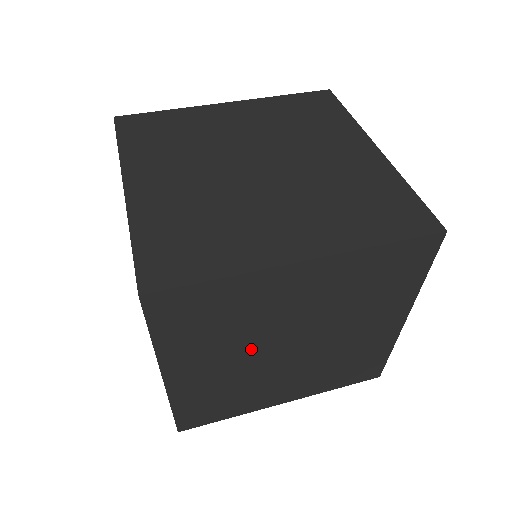
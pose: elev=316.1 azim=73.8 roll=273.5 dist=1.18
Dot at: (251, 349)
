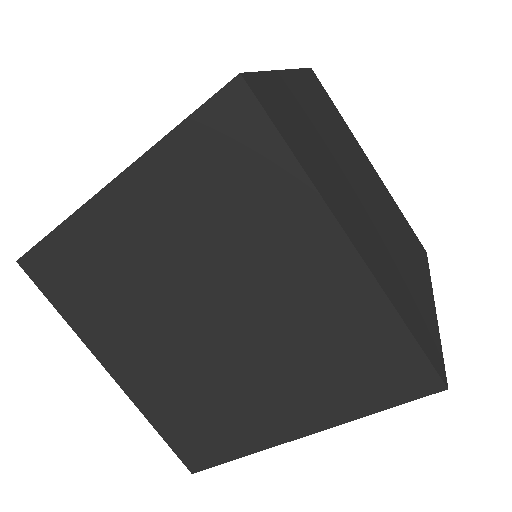
Dot at: occluded
